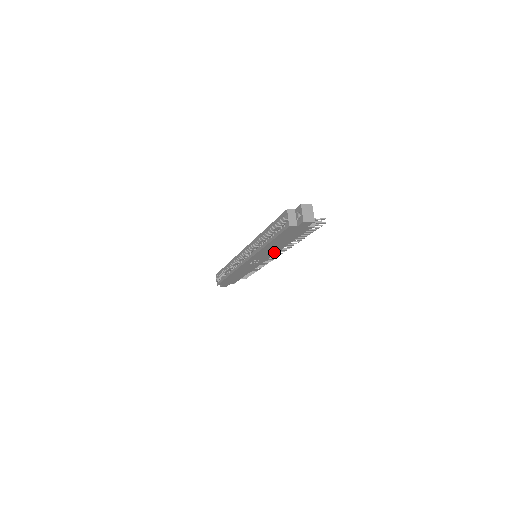
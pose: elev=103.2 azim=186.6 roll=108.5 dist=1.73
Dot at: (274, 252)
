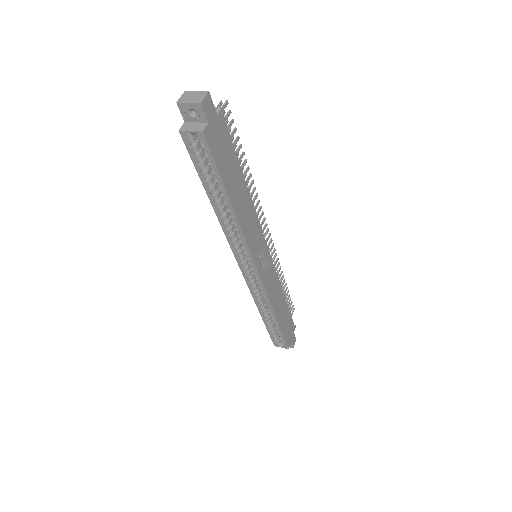
Dot at: (253, 215)
